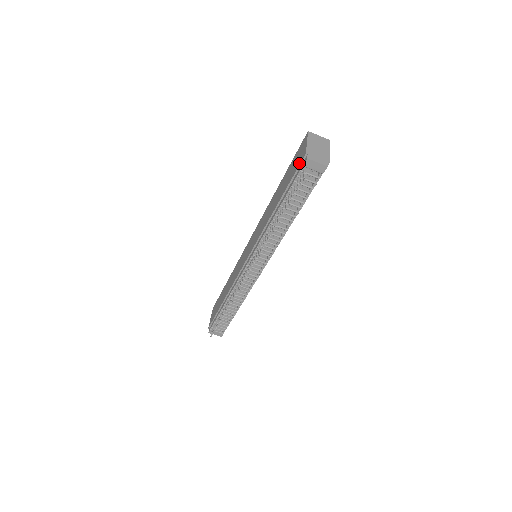
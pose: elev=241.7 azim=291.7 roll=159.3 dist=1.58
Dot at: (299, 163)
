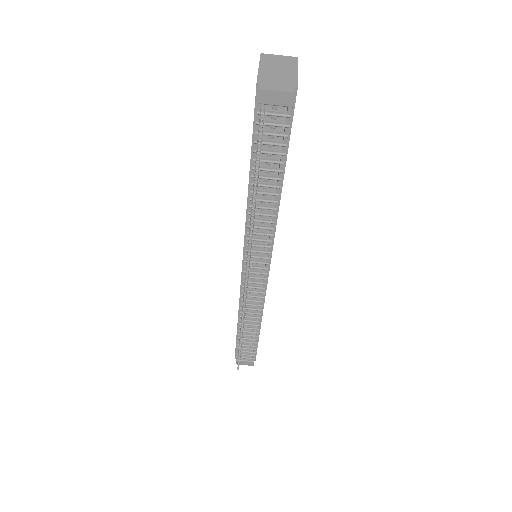
Dot at: occluded
